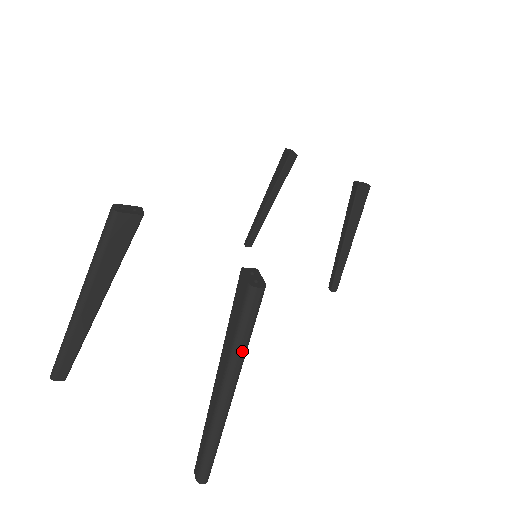
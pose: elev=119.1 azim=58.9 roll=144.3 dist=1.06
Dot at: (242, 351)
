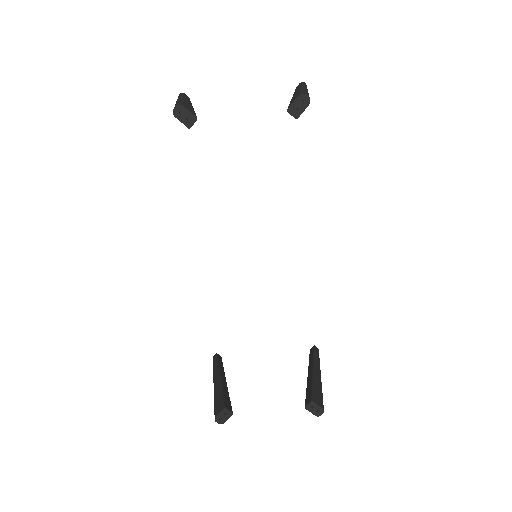
Dot at: occluded
